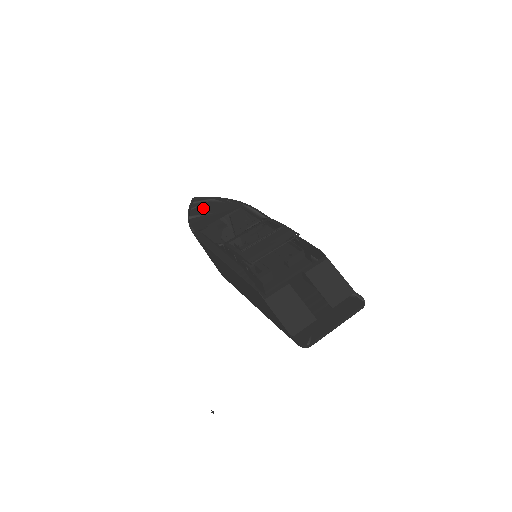
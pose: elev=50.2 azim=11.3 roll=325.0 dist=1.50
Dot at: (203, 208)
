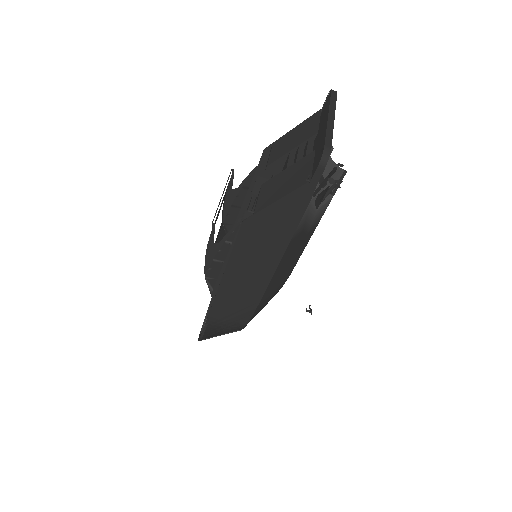
Dot at: occluded
